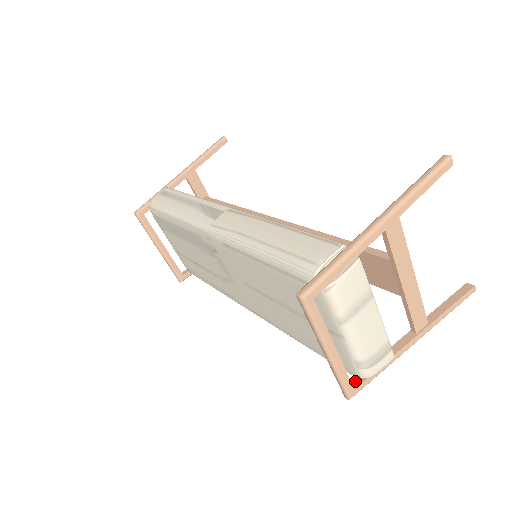
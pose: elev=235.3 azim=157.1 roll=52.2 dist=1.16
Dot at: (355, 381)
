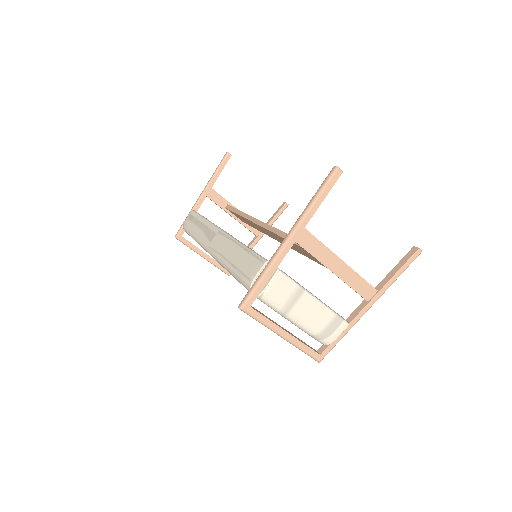
Dot at: (321, 348)
